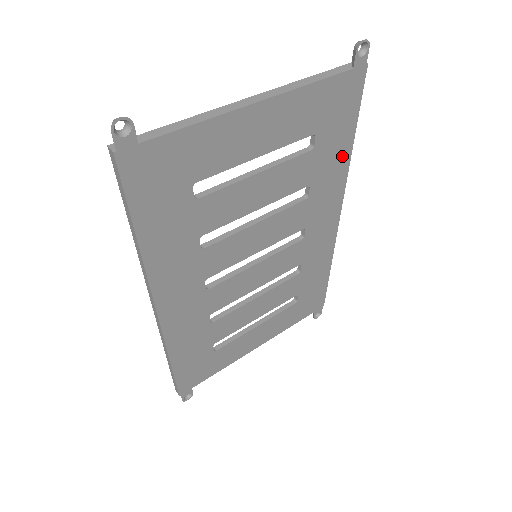
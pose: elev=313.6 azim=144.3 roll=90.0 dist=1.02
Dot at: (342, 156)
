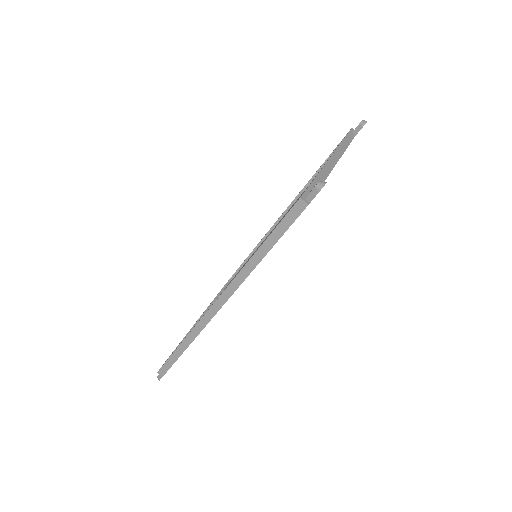
Dot at: occluded
